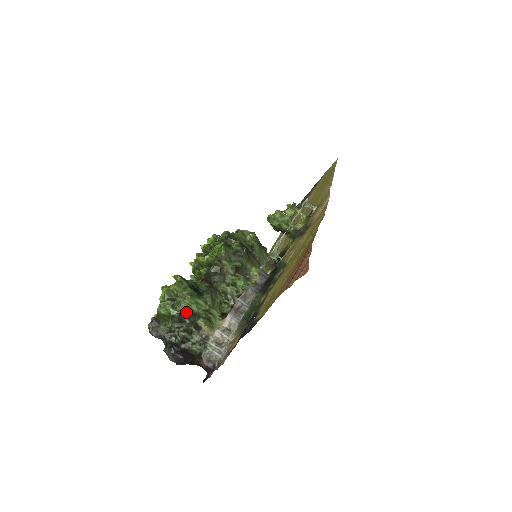
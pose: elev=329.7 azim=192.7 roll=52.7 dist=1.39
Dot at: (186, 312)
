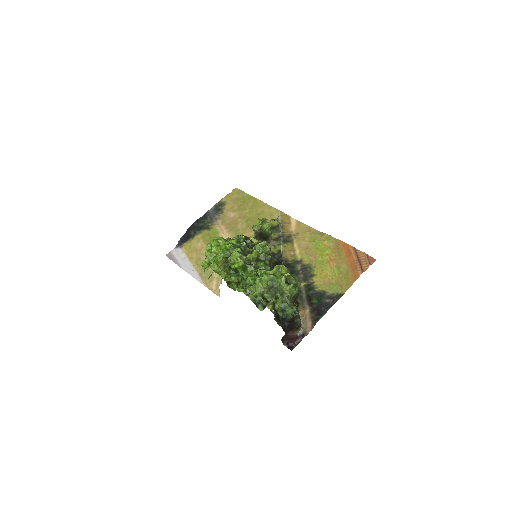
Dot at: occluded
